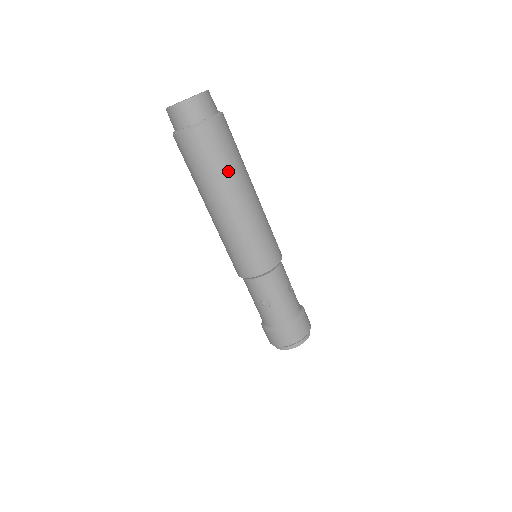
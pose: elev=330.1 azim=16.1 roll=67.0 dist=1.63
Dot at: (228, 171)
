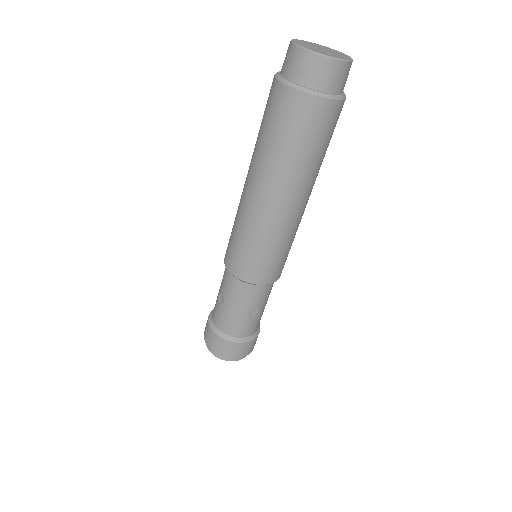
Dot at: occluded
